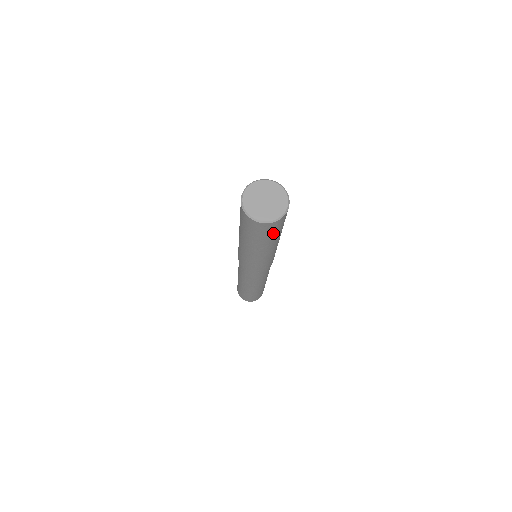
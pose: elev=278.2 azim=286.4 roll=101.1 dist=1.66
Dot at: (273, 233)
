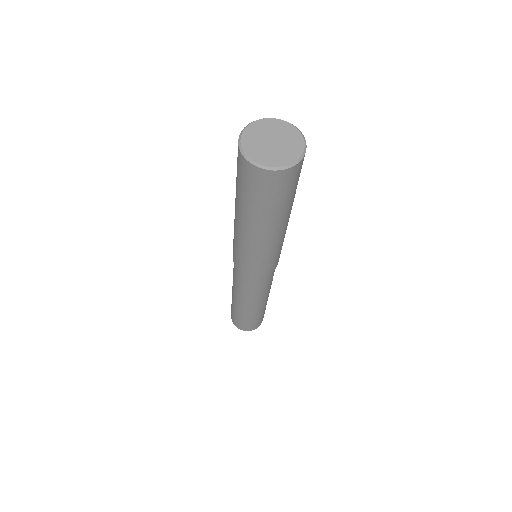
Dot at: (282, 196)
